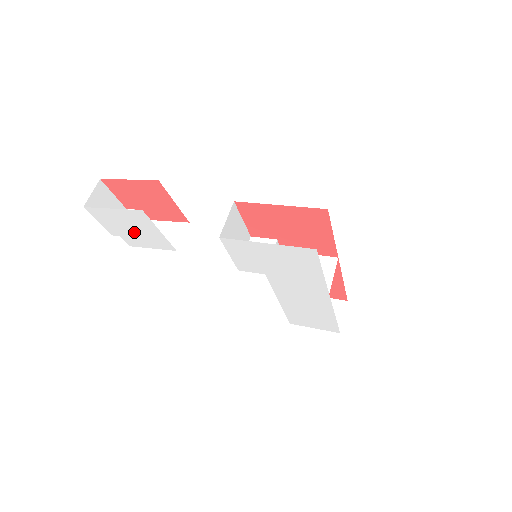
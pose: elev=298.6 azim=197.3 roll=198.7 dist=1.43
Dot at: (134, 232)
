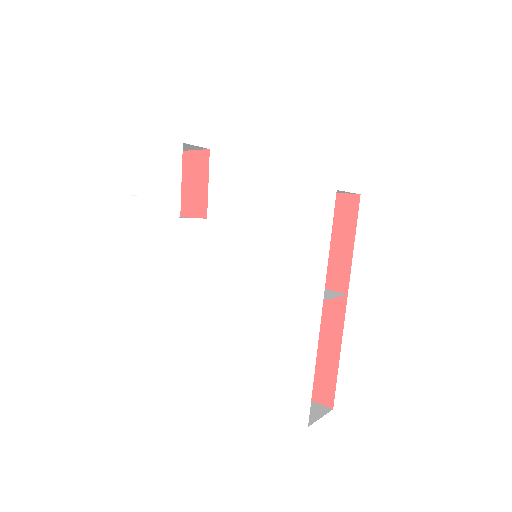
Dot at: (155, 186)
